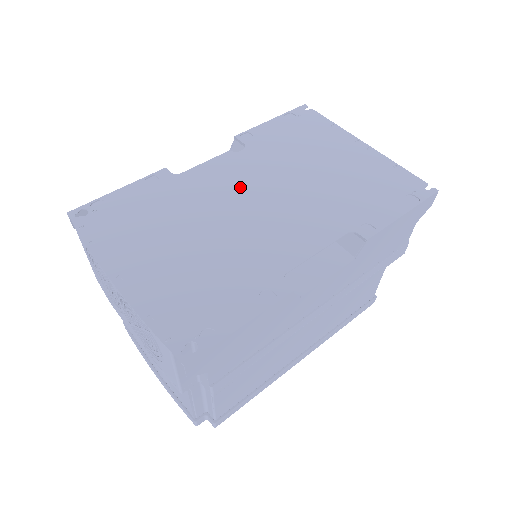
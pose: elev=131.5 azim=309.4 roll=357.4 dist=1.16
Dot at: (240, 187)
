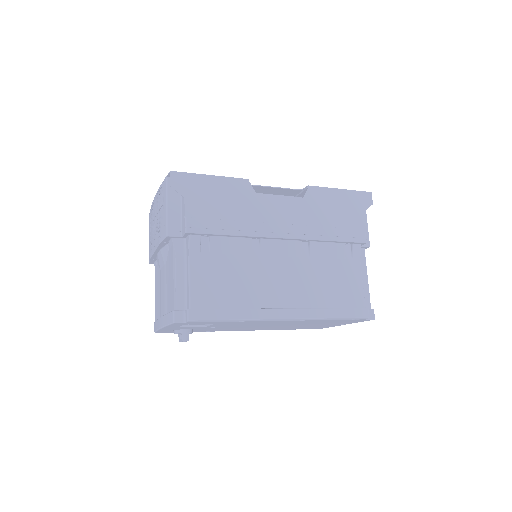
Dot at: occluded
